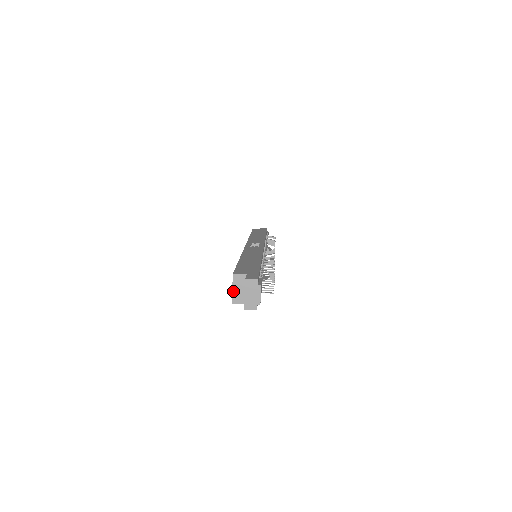
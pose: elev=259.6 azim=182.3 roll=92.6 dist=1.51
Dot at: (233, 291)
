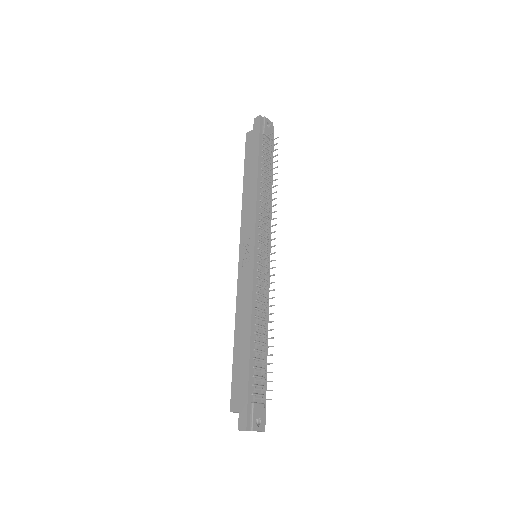
Dot at: occluded
